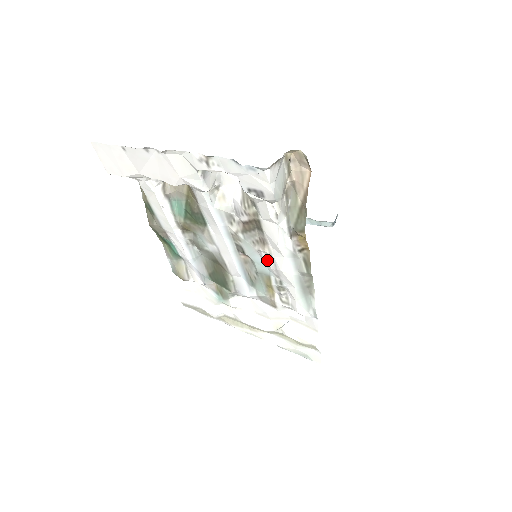
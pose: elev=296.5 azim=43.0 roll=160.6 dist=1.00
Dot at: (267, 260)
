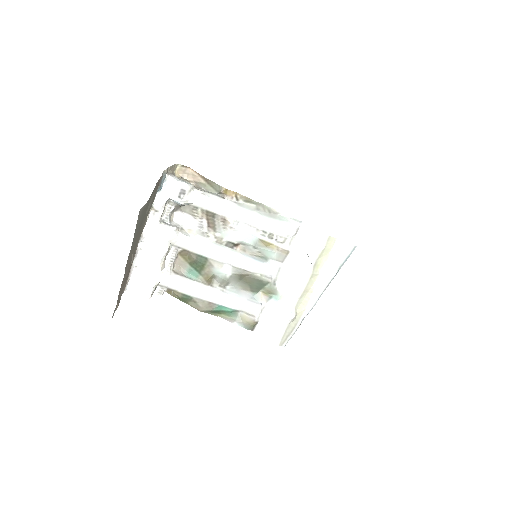
Dot at: (240, 228)
